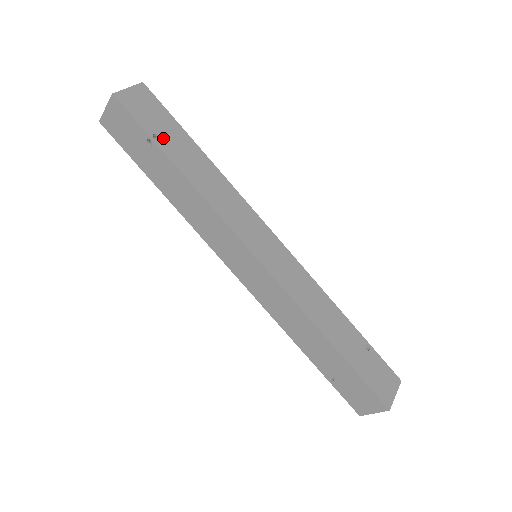
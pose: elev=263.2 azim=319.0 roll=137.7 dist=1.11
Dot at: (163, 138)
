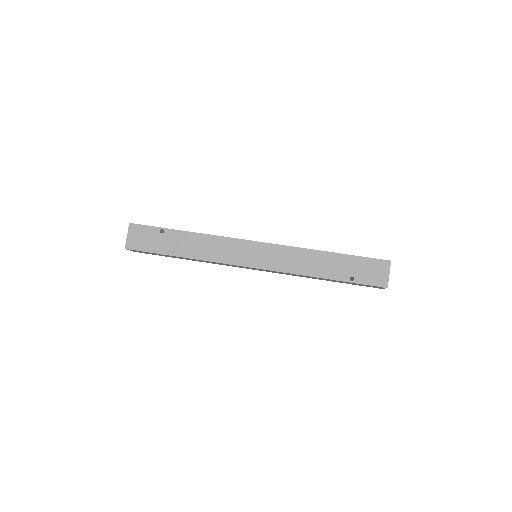
Dot at: occluded
